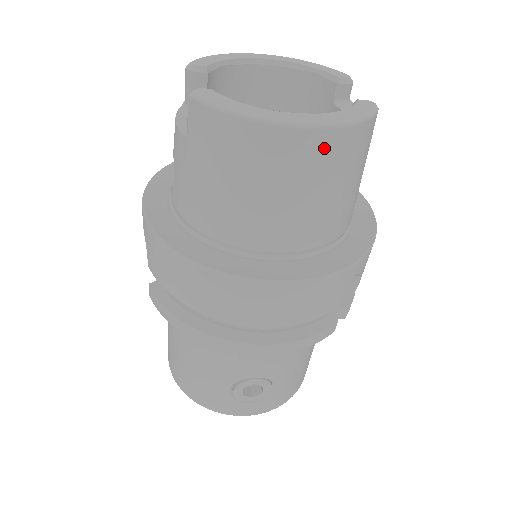
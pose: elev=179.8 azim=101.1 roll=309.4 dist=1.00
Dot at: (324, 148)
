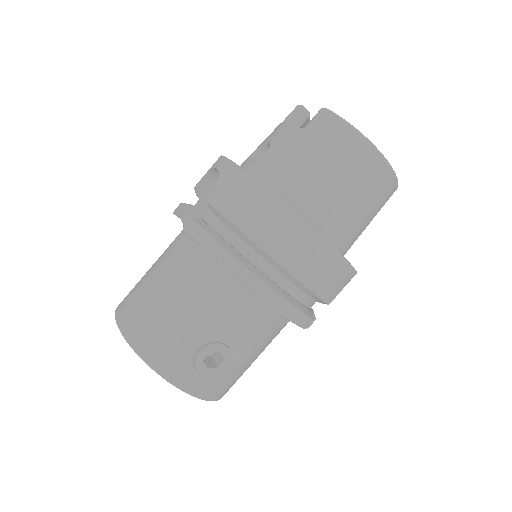
Dot at: (384, 179)
